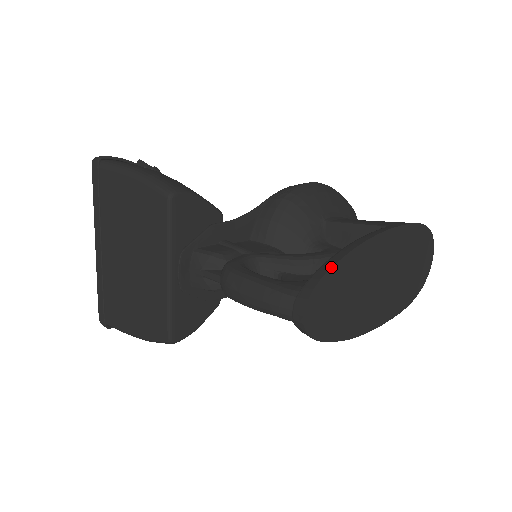
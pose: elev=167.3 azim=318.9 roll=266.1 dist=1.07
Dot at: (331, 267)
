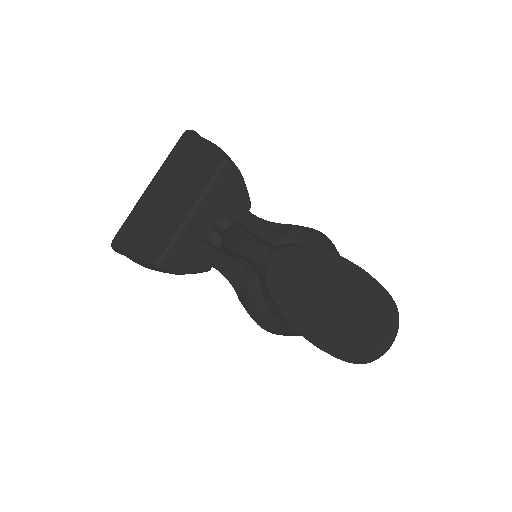
Dot at: (309, 246)
